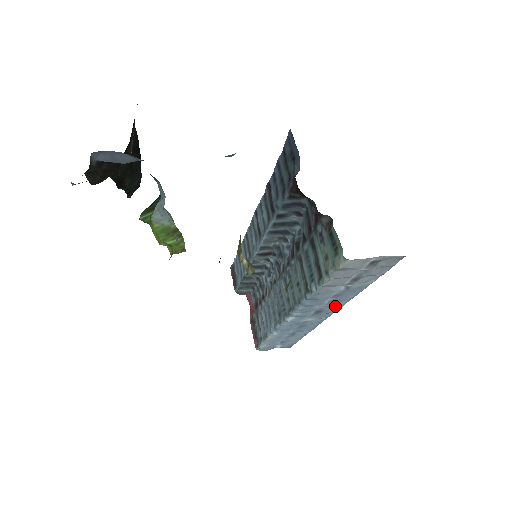
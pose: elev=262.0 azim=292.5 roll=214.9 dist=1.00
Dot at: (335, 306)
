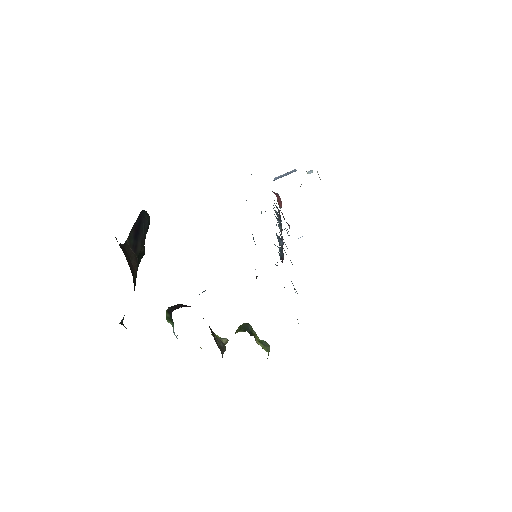
Dot at: occluded
